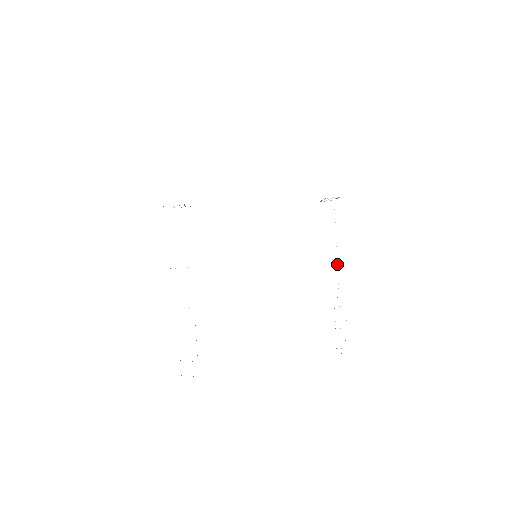
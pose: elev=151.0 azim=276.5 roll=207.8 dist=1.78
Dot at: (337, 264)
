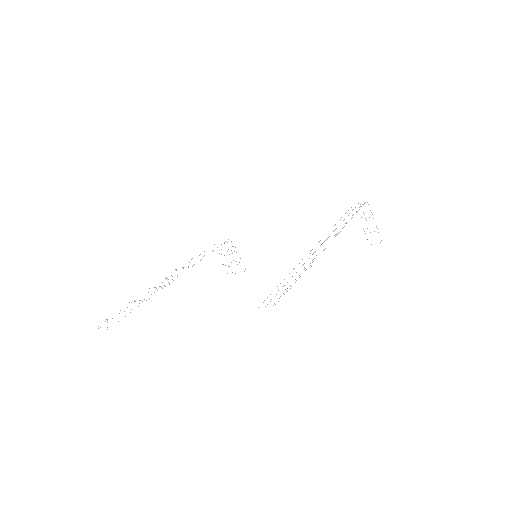
Dot at: occluded
